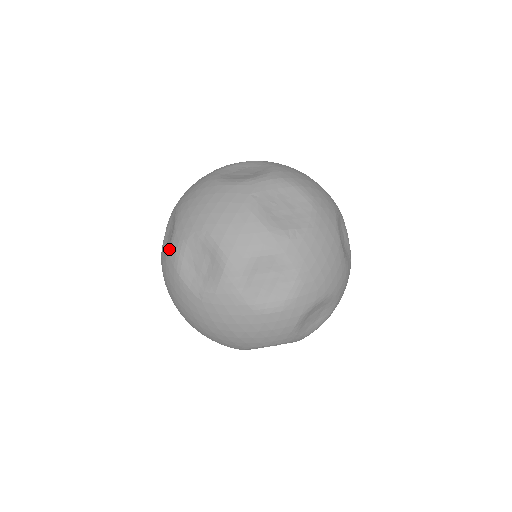
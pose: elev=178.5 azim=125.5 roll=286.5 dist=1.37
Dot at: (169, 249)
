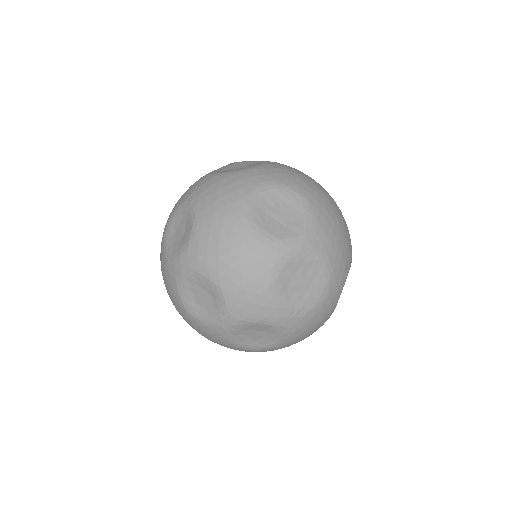
Dot at: (175, 259)
